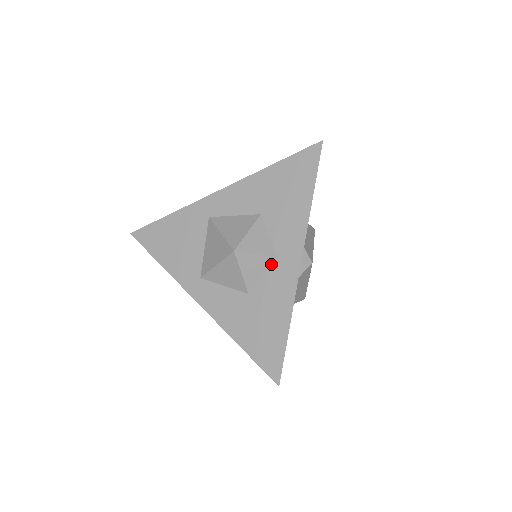
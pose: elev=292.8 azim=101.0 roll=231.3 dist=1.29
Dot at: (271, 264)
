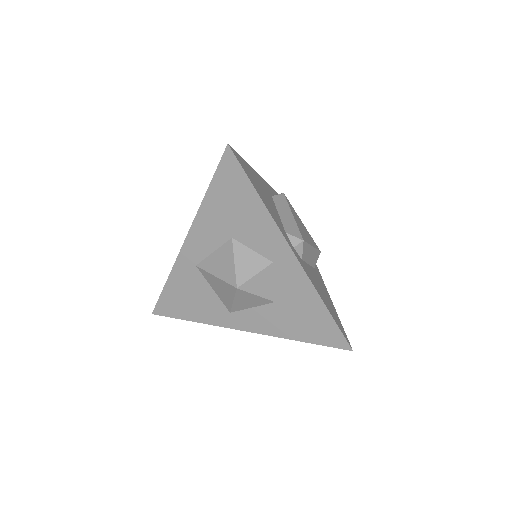
Dot at: (273, 270)
